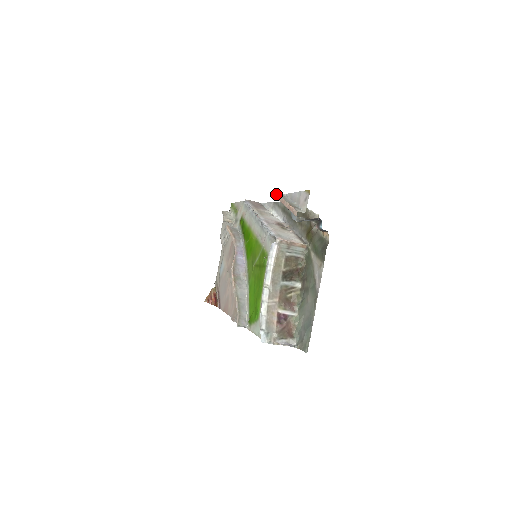
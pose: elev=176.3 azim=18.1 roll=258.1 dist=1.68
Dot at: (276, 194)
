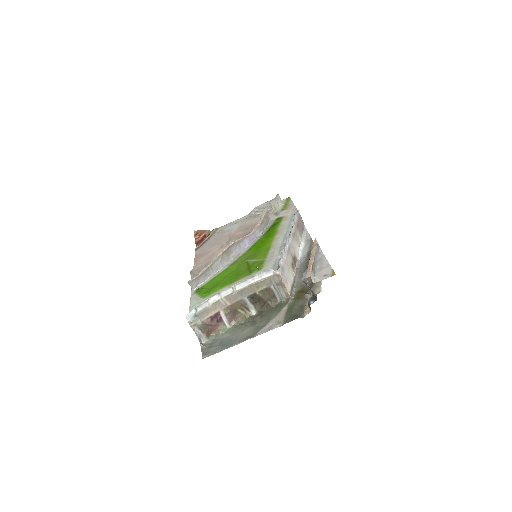
Dot at: (316, 242)
